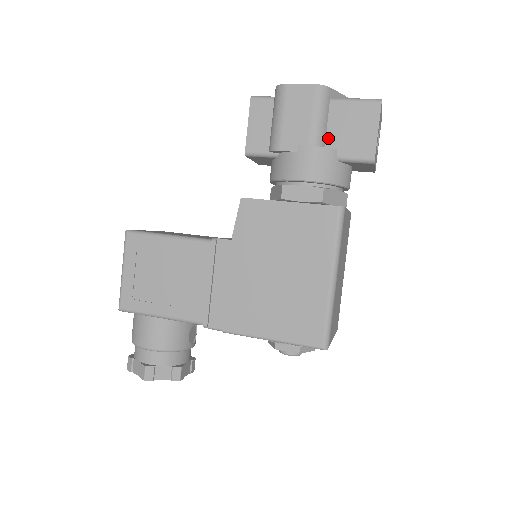
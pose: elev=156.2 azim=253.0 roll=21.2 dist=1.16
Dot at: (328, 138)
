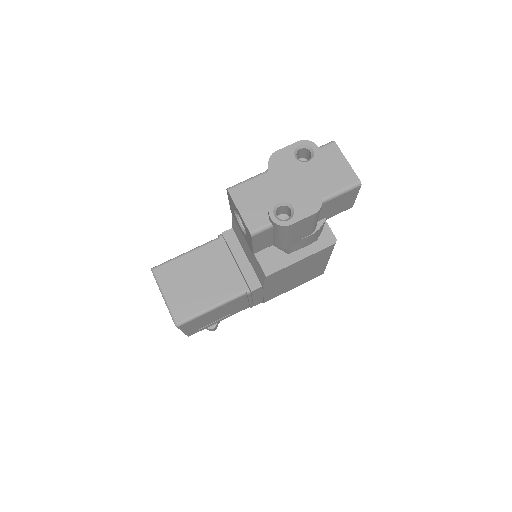
Dot at: (319, 218)
